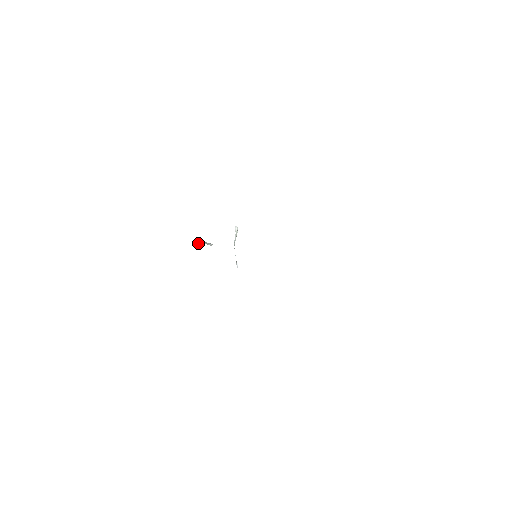
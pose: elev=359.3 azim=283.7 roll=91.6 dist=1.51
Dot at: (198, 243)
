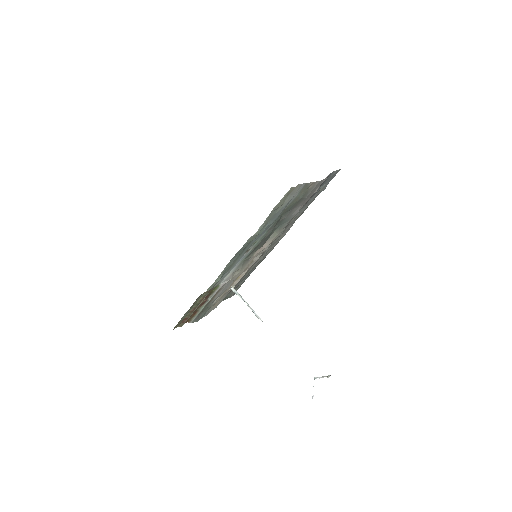
Dot at: (234, 290)
